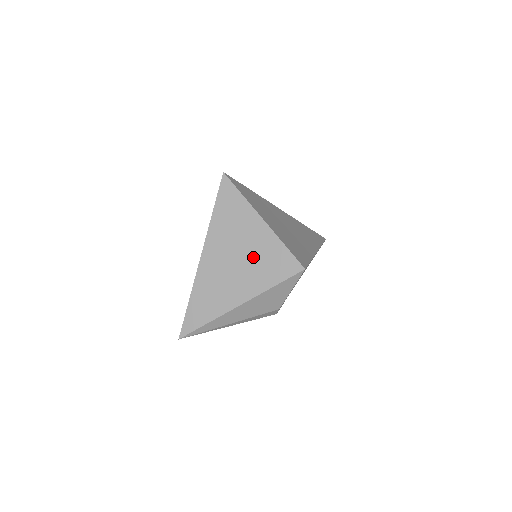
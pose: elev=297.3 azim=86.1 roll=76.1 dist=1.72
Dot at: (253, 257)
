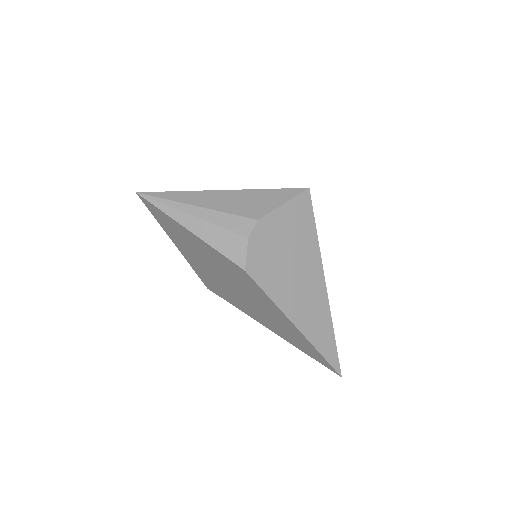
Dot at: occluded
